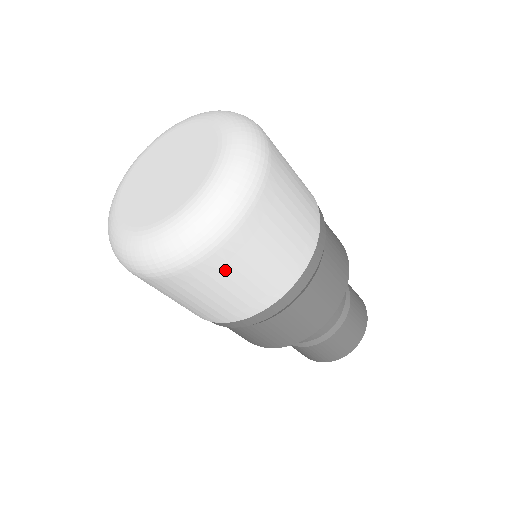
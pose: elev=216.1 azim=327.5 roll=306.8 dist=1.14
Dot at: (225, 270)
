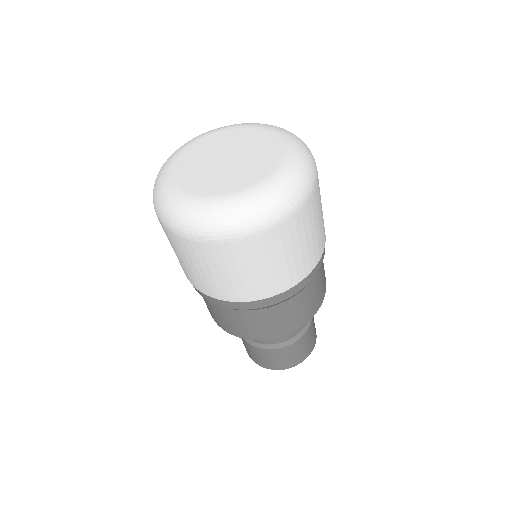
Dot at: (275, 245)
